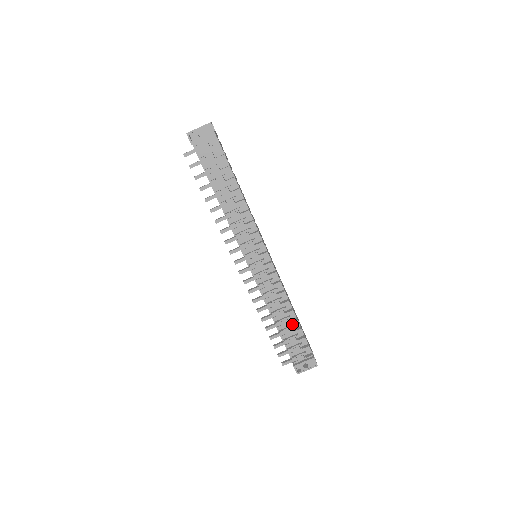
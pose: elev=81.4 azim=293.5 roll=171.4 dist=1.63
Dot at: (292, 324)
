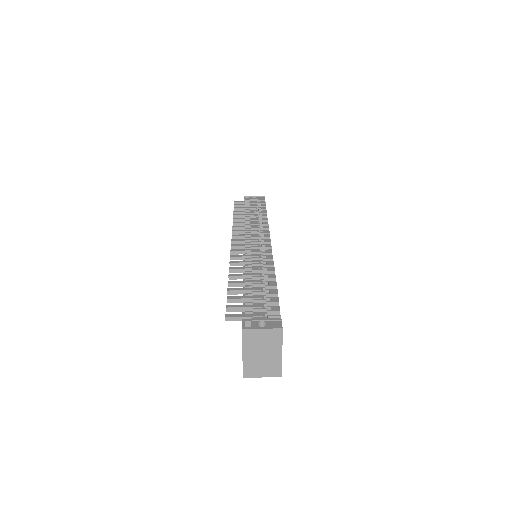
Dot at: occluded
